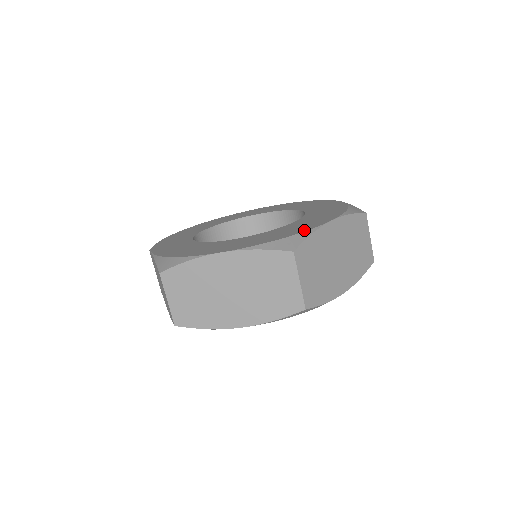
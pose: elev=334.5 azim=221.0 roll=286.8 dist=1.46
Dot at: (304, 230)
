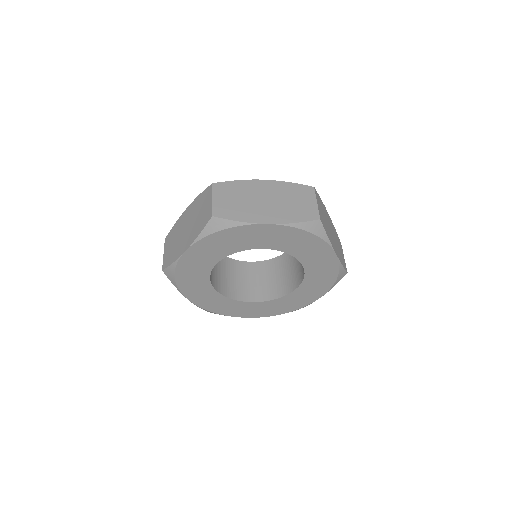
Dot at: occluded
